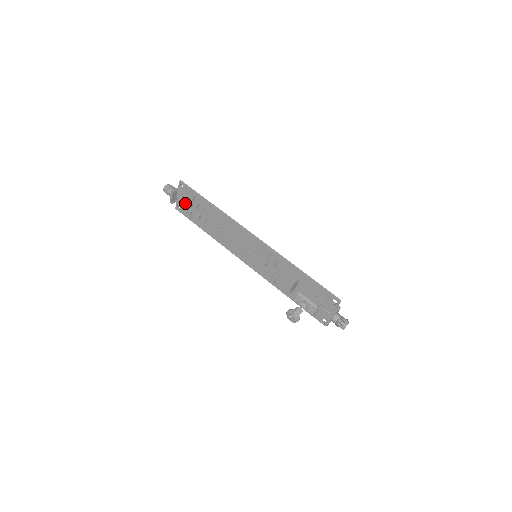
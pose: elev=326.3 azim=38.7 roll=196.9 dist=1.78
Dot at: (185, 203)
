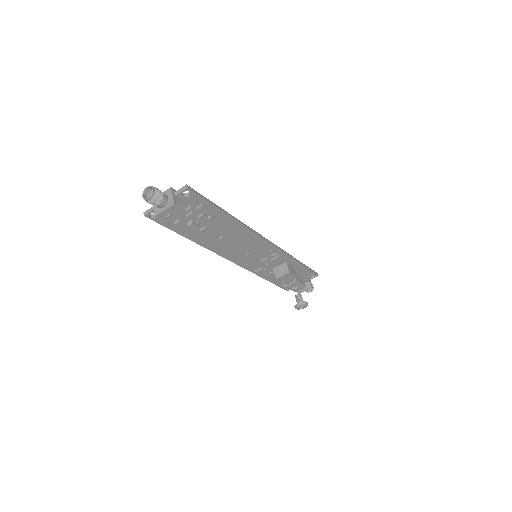
Dot at: (176, 211)
